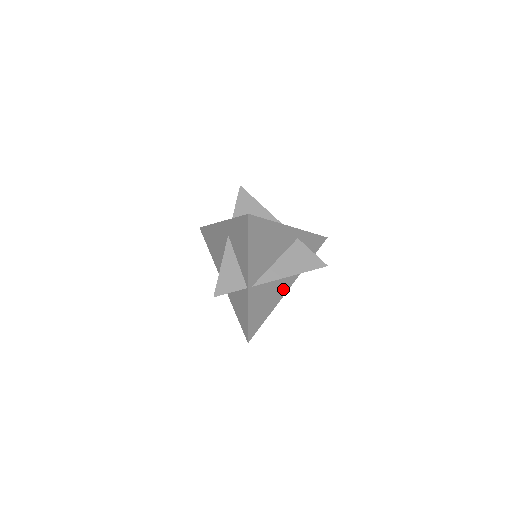
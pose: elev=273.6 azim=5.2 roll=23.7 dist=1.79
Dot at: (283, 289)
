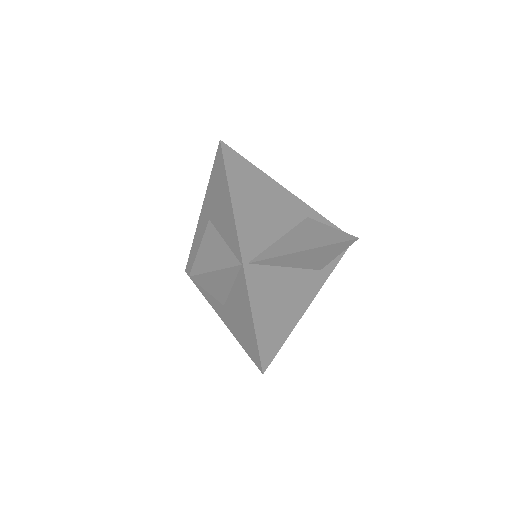
Dot at: (304, 294)
